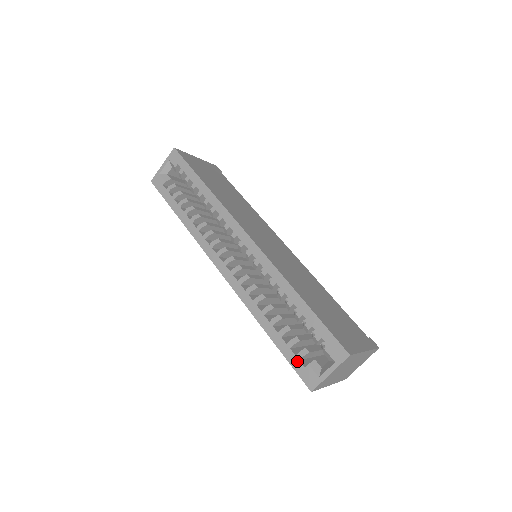
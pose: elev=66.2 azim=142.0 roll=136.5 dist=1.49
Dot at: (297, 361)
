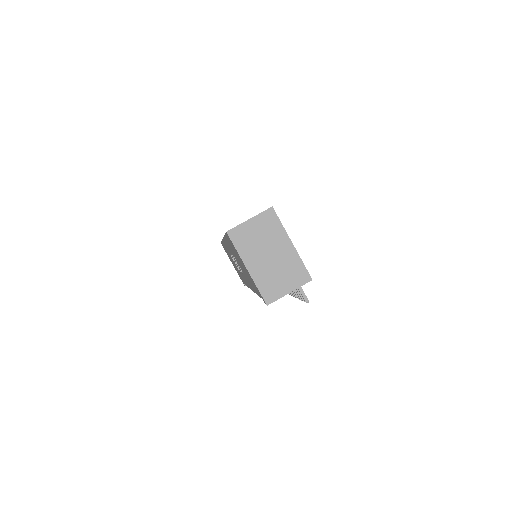
Dot at: occluded
